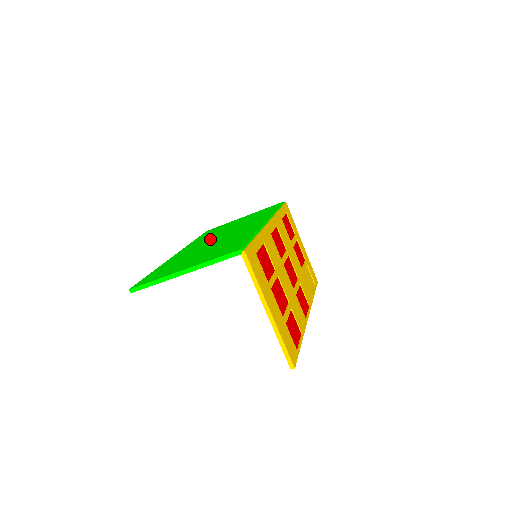
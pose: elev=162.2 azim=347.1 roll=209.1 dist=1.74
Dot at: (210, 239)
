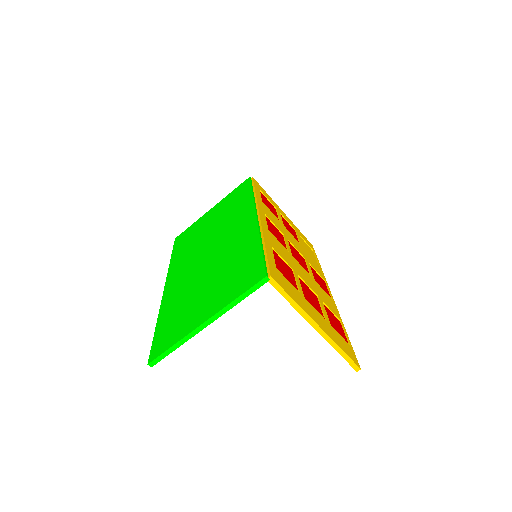
Dot at: (196, 255)
